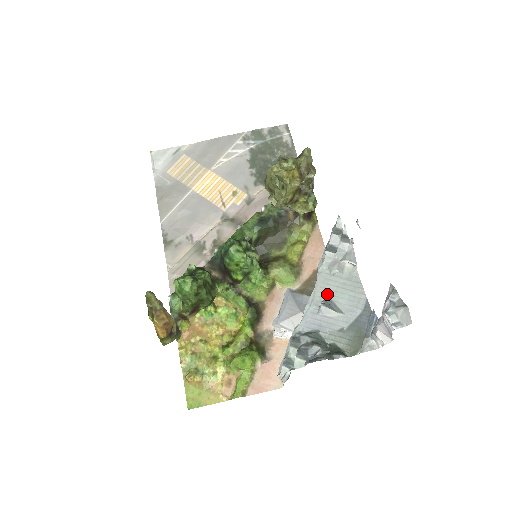
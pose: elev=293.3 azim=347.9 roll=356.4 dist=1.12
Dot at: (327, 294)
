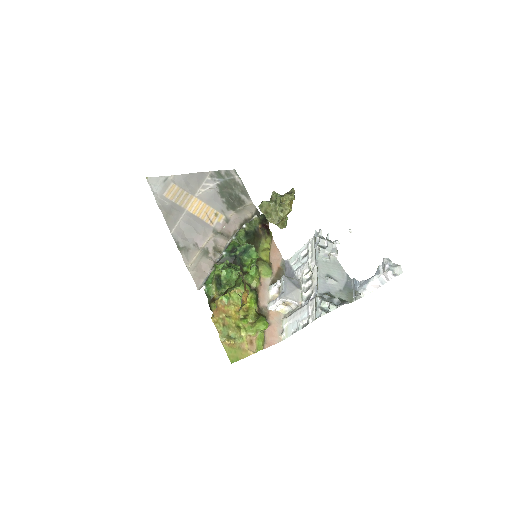
Dot at: (326, 272)
